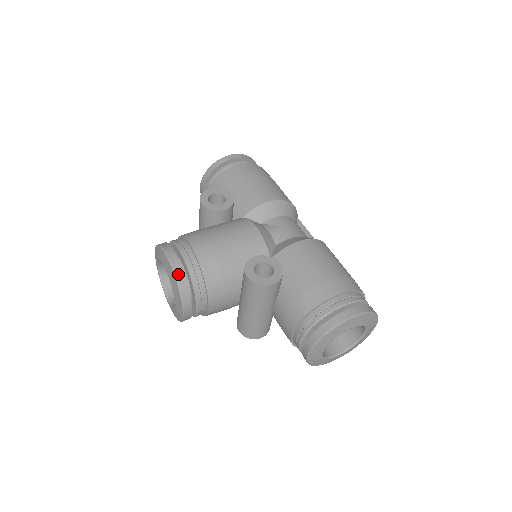
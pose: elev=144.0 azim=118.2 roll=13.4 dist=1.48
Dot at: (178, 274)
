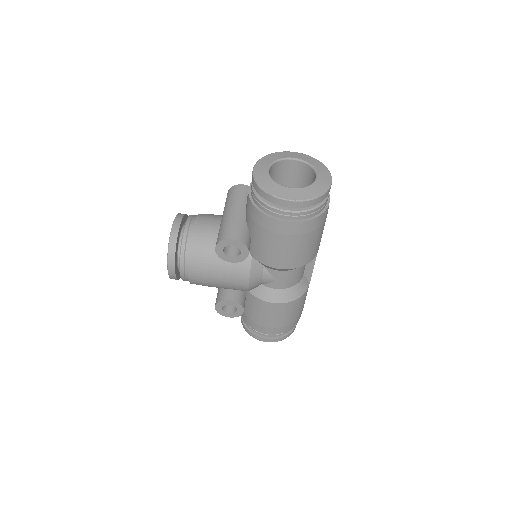
Dot at: occluded
